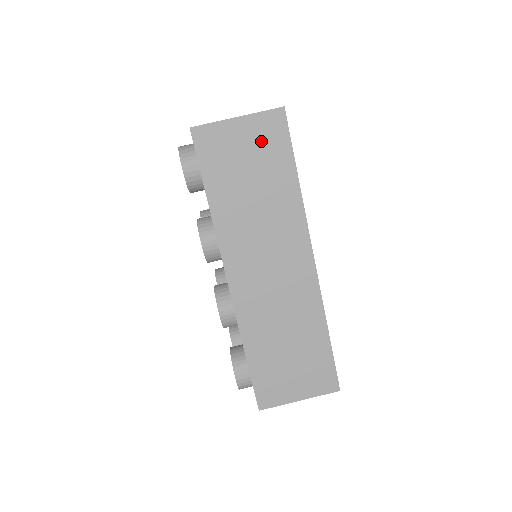
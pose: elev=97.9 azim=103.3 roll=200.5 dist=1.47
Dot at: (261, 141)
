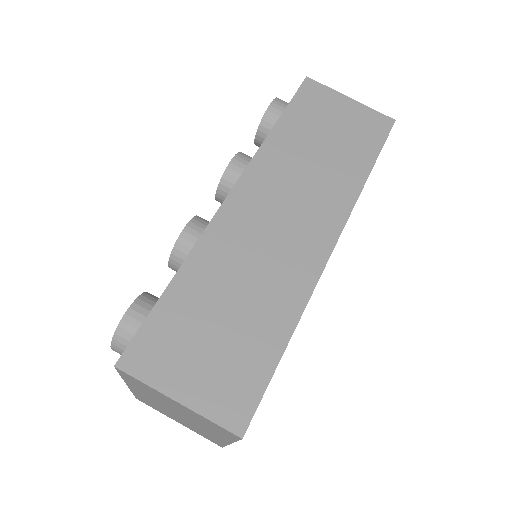
Dot at: (358, 125)
